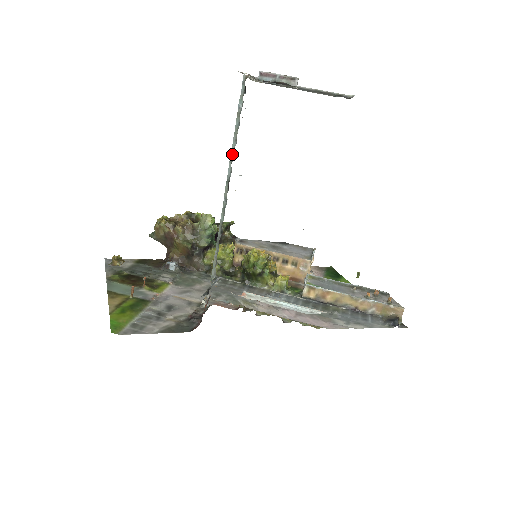
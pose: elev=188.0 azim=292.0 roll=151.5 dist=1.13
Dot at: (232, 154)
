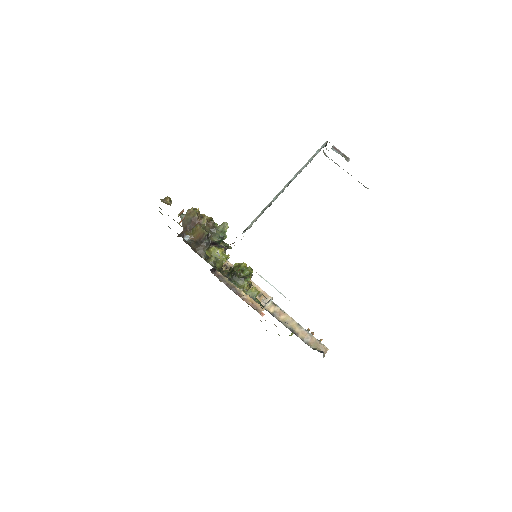
Dot at: (300, 171)
